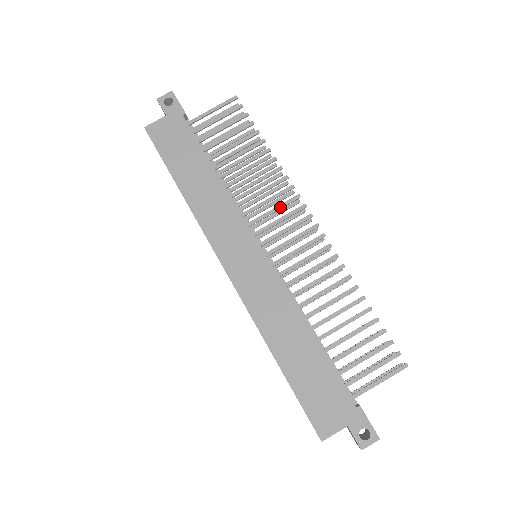
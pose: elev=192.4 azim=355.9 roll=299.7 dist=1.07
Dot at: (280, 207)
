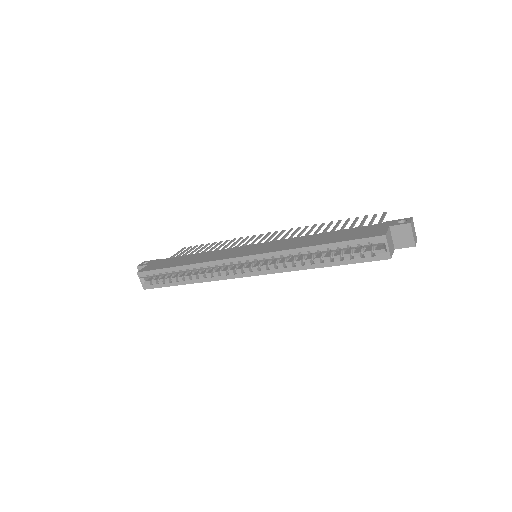
Dot at: (249, 240)
